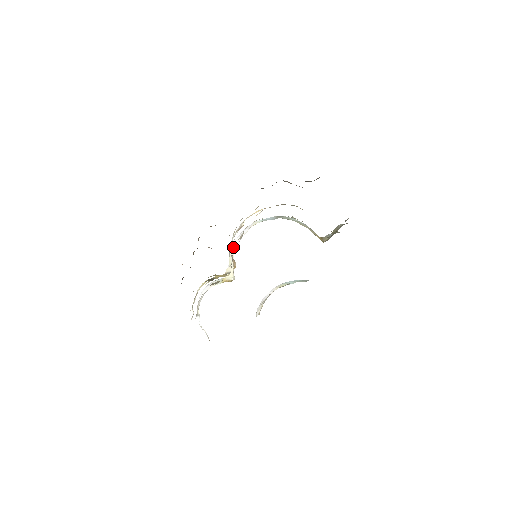
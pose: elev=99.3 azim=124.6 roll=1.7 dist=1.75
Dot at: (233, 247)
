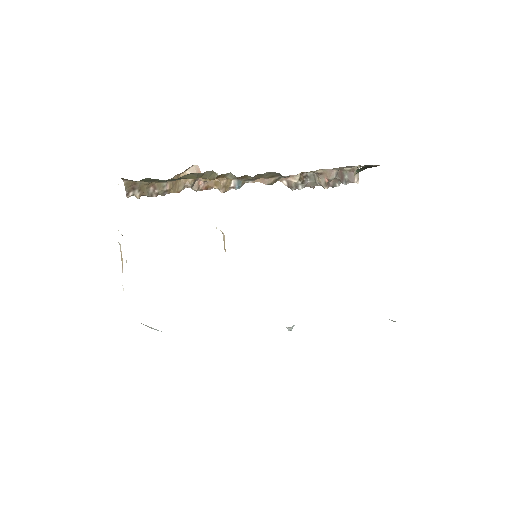
Dot at: occluded
